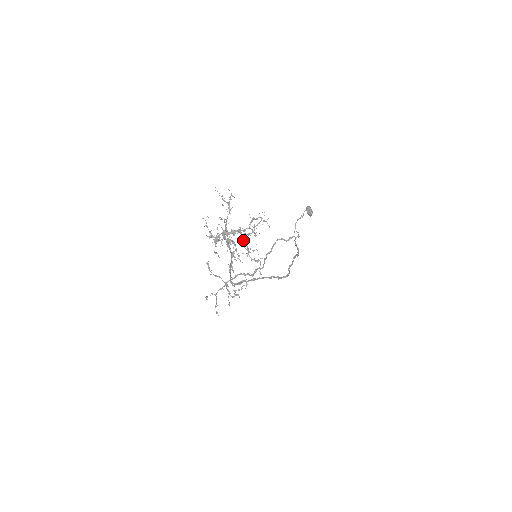
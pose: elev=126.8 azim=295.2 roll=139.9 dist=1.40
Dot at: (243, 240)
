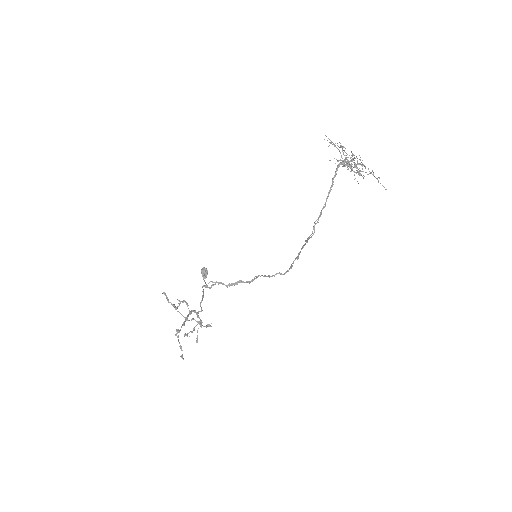
Dot at: occluded
